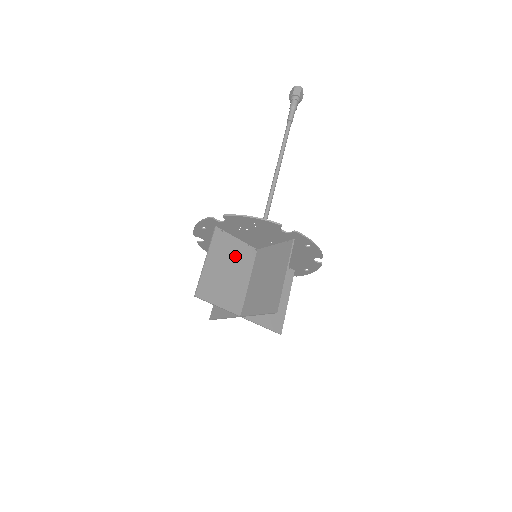
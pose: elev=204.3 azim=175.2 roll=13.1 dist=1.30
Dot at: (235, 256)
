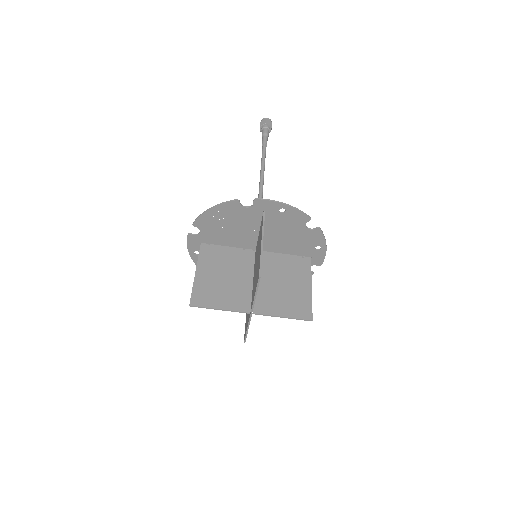
Dot at: (230, 262)
